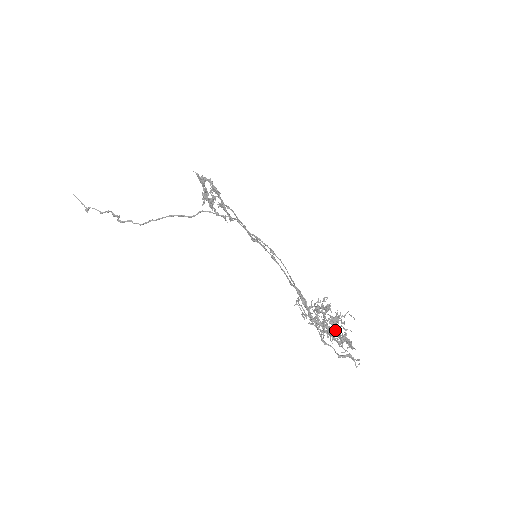
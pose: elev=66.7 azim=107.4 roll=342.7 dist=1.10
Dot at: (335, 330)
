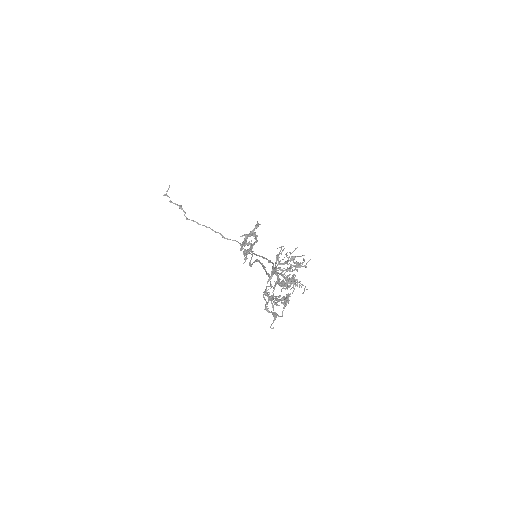
Dot at: occluded
